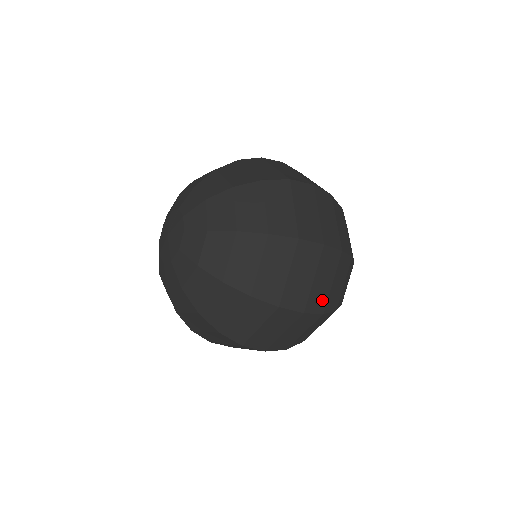
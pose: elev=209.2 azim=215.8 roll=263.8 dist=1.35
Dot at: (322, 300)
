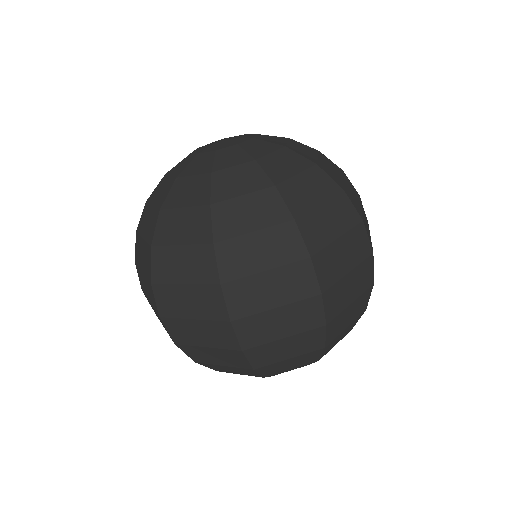
Dot at: (336, 307)
